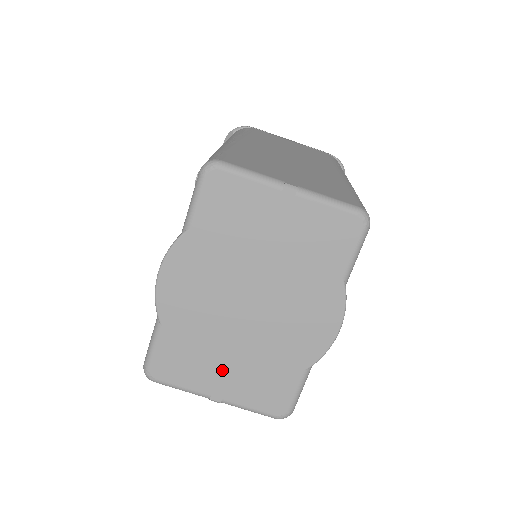
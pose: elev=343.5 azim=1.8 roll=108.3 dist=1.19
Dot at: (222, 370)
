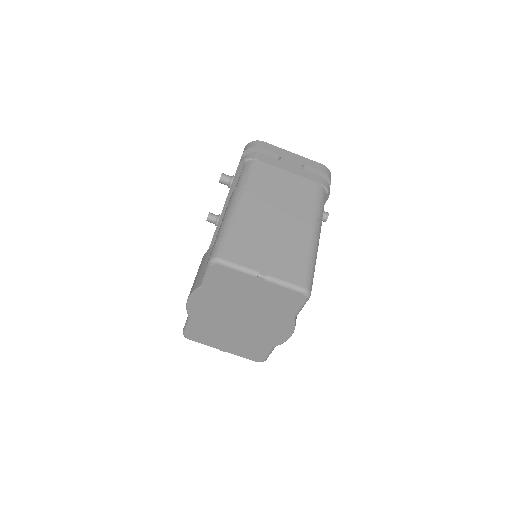
Dot at: (226, 341)
